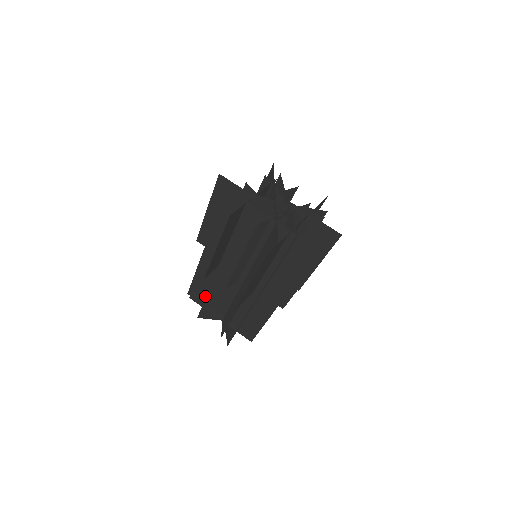
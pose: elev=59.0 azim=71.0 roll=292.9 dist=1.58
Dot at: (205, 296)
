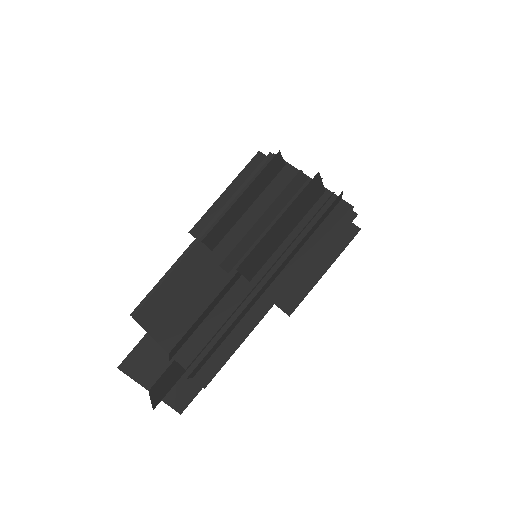
Dot at: (163, 308)
